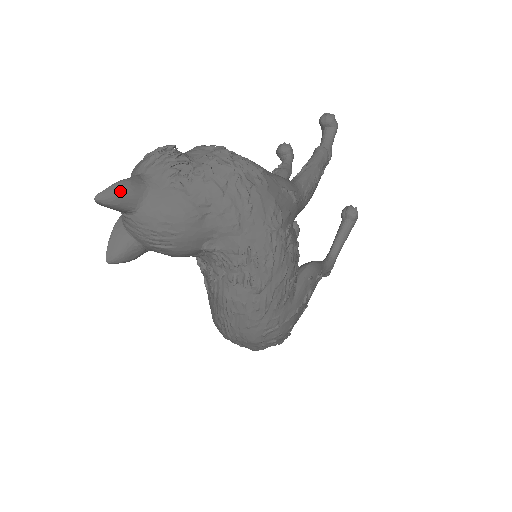
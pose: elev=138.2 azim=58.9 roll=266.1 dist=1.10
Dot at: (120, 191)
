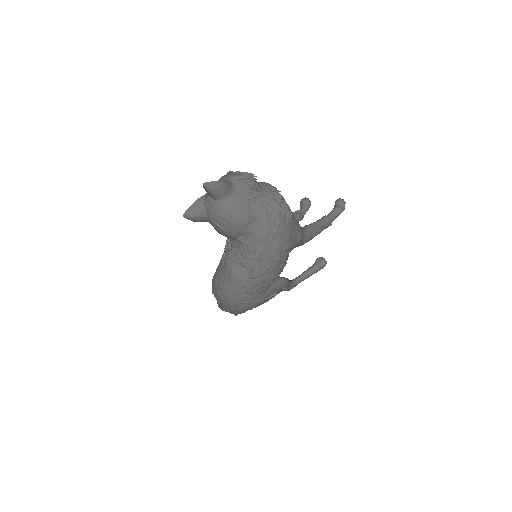
Dot at: (218, 187)
